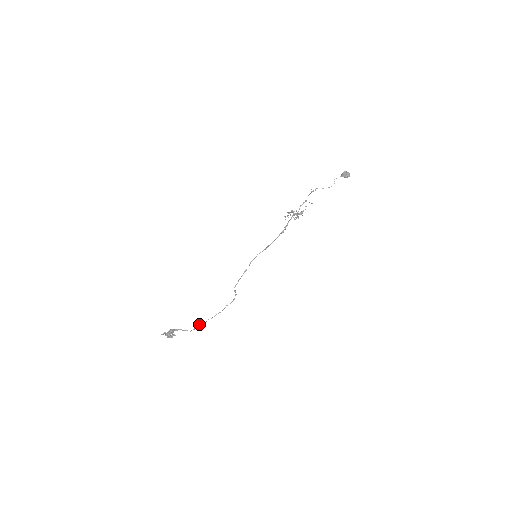
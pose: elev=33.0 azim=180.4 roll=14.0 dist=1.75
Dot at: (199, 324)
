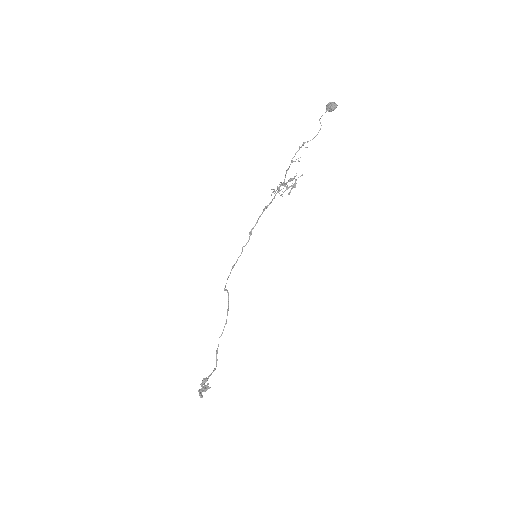
Dot at: (217, 351)
